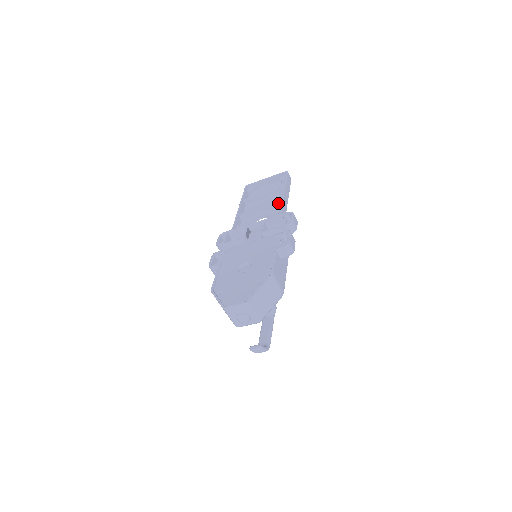
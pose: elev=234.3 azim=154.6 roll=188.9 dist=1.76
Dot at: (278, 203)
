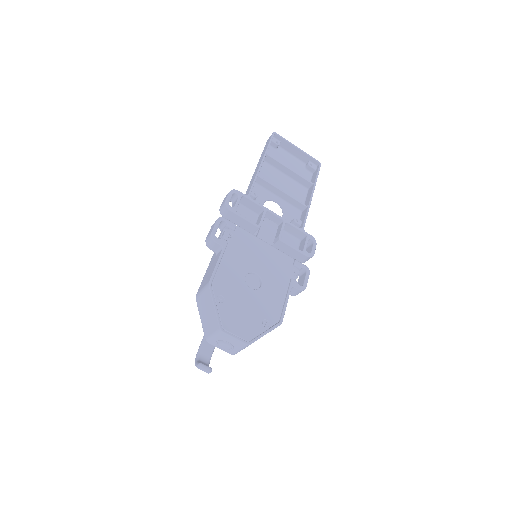
Dot at: (302, 204)
